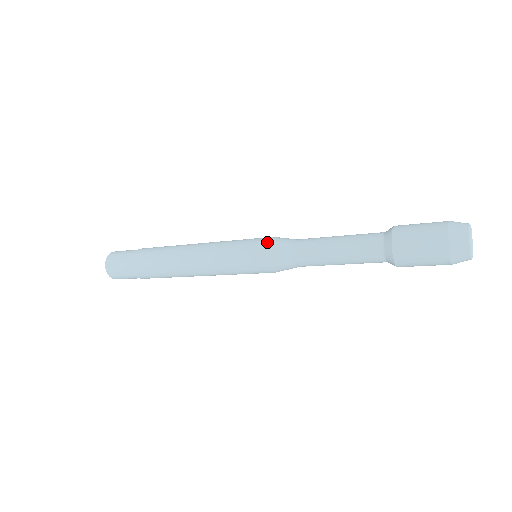
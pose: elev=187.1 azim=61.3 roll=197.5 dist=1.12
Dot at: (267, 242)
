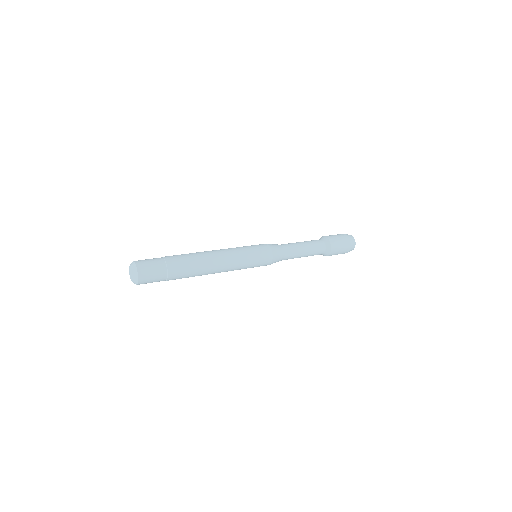
Dot at: (269, 245)
